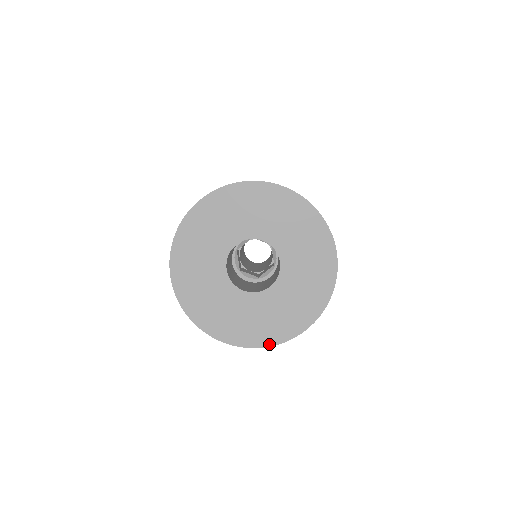
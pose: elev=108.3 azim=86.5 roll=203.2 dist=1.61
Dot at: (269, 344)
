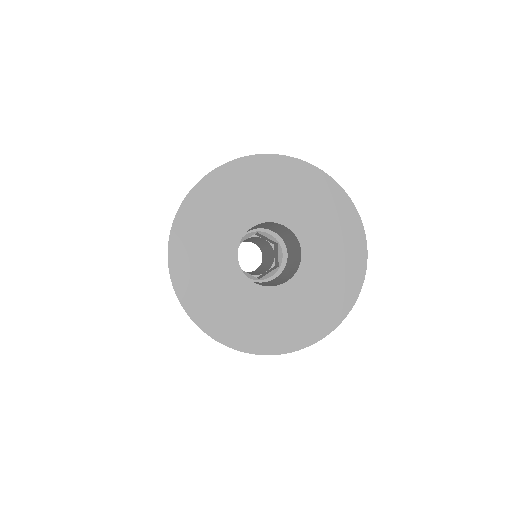
Dot at: (356, 295)
